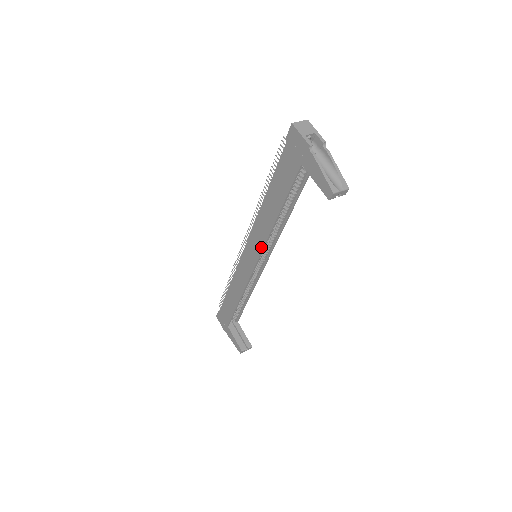
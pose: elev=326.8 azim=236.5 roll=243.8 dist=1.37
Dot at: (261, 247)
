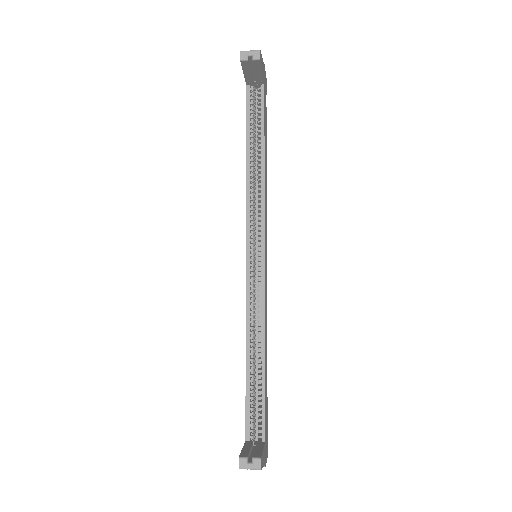
Dot at: (246, 218)
